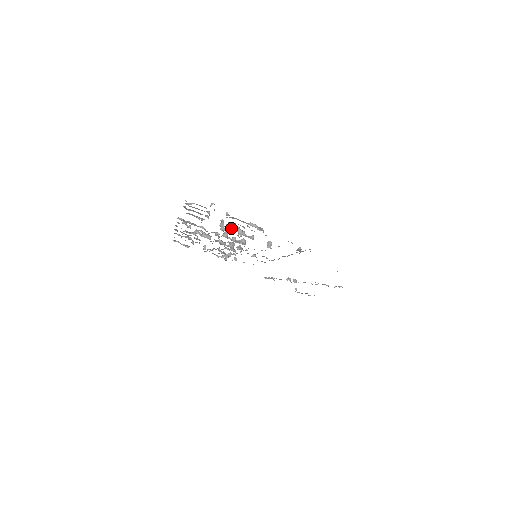
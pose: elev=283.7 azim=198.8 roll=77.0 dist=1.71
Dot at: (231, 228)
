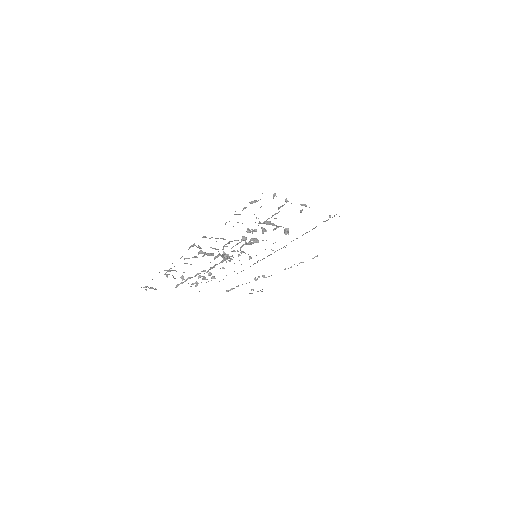
Dot at: (265, 223)
